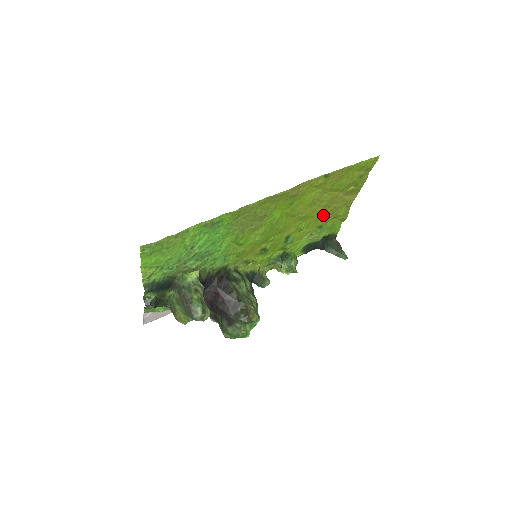
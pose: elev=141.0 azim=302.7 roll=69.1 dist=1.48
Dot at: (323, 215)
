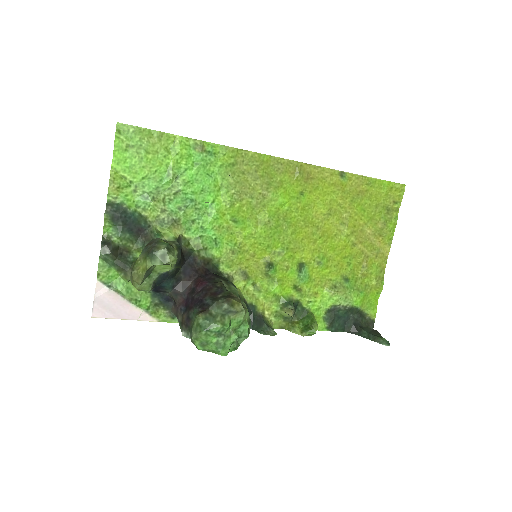
Dot at: (348, 258)
